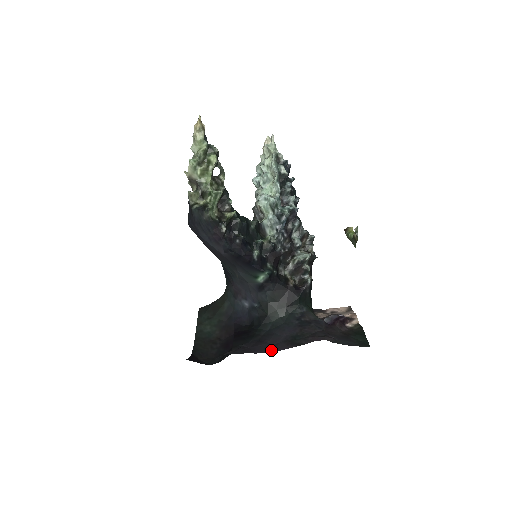
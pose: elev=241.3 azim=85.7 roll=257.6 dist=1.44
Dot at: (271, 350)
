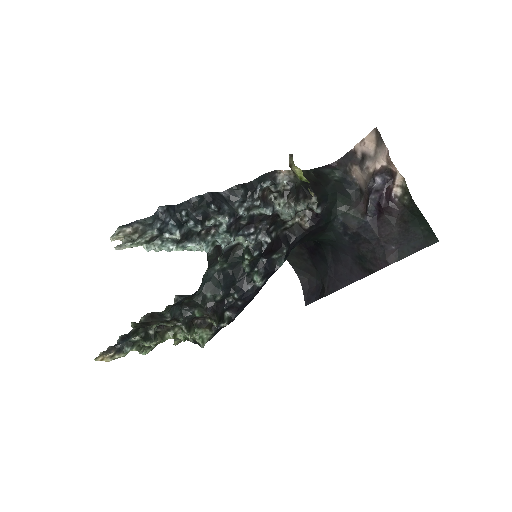
Dot at: (353, 280)
